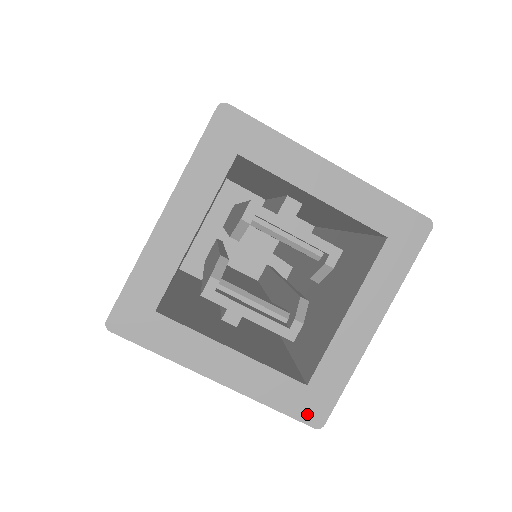
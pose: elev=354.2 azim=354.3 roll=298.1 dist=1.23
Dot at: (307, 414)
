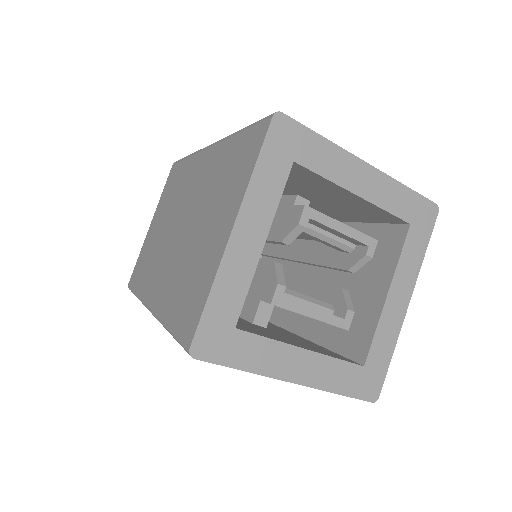
Dot at: (366, 392)
